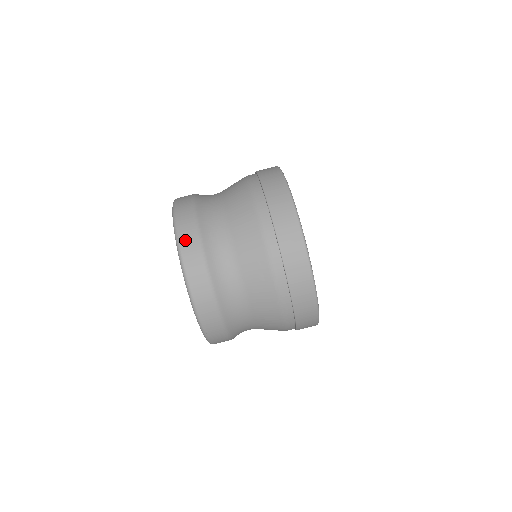
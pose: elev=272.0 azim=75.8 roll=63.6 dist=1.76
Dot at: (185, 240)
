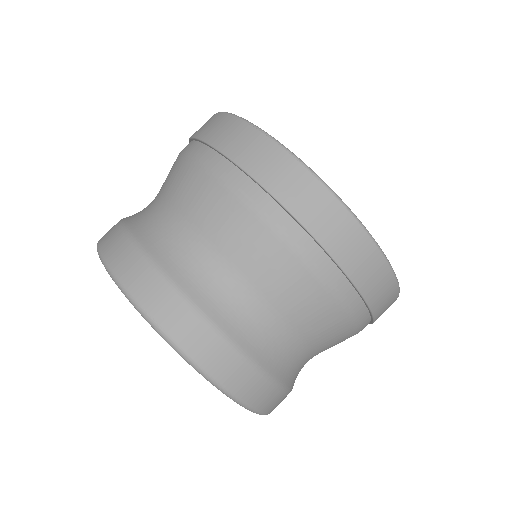
Dot at: (206, 356)
